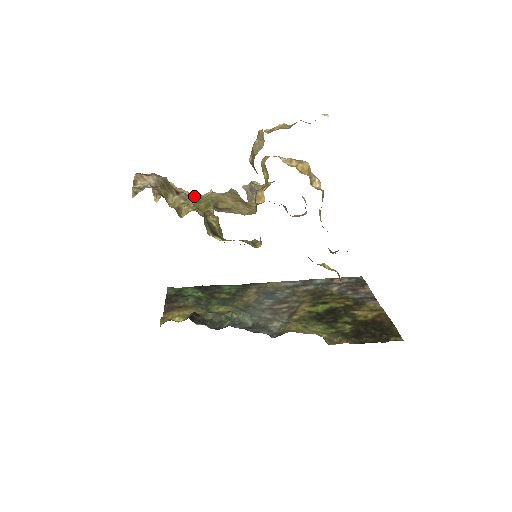
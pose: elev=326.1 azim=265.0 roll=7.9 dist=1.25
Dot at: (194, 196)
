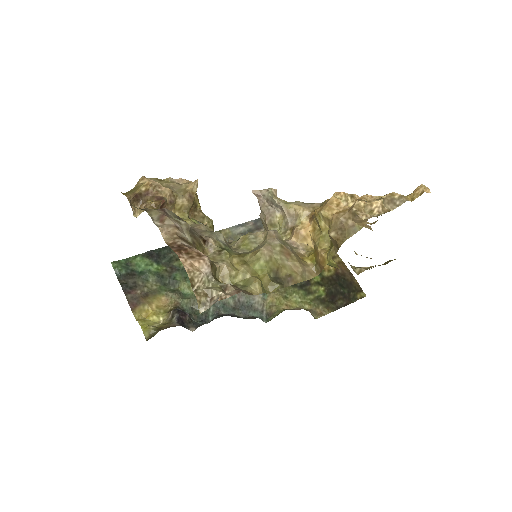
Dot at: (177, 192)
